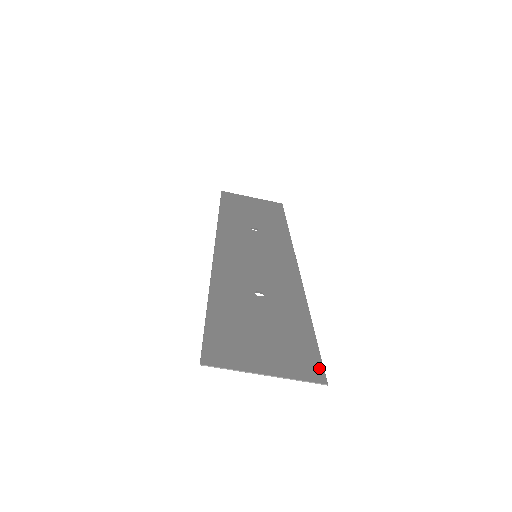
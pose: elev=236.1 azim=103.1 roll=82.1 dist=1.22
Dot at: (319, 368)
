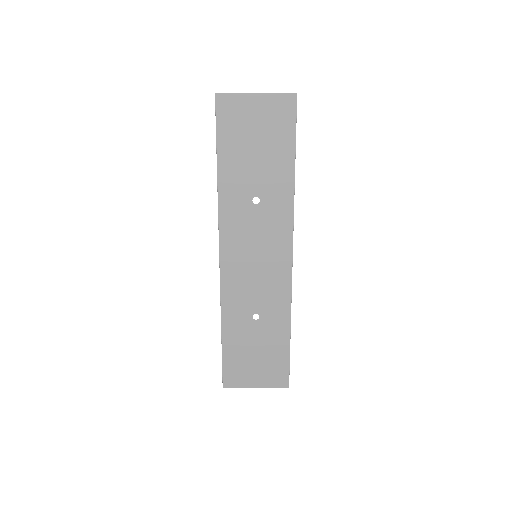
Dot at: (286, 378)
